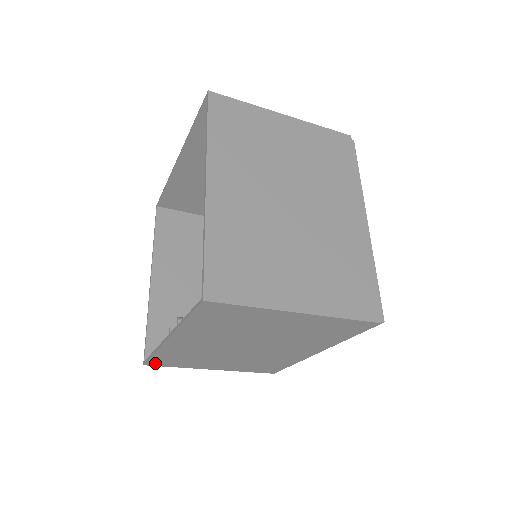
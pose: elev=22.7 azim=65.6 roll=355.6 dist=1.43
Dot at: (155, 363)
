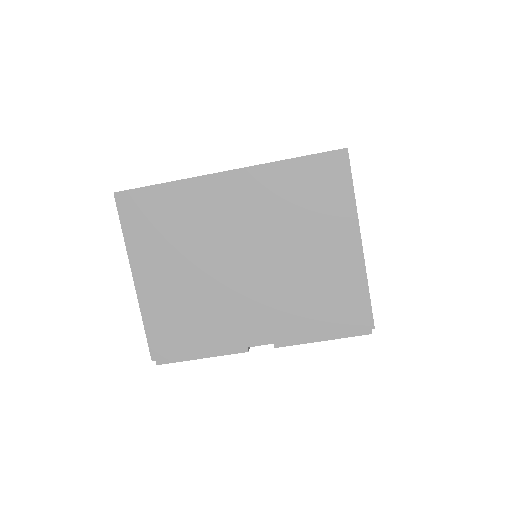
Dot at: (129, 202)
